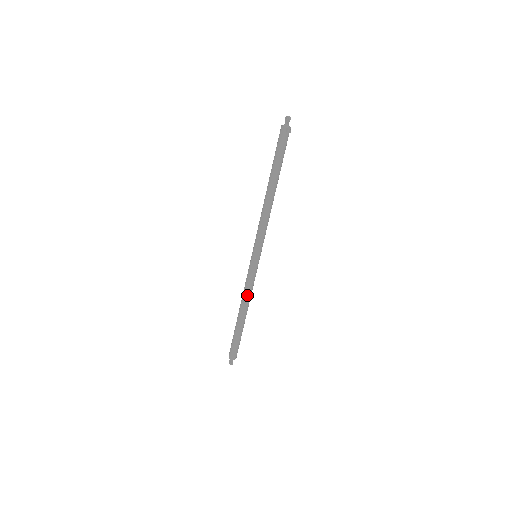
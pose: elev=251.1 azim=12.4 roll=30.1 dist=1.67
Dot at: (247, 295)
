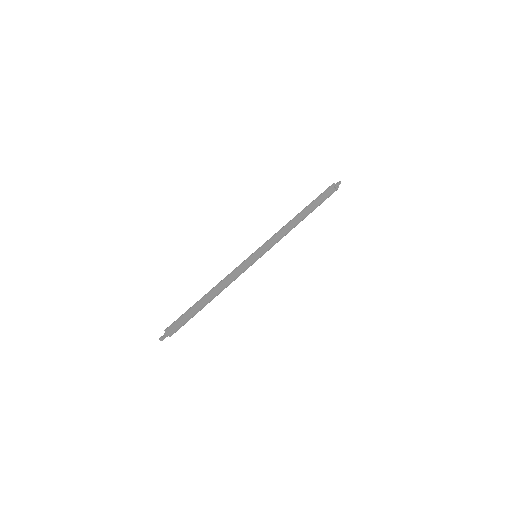
Dot at: (227, 280)
